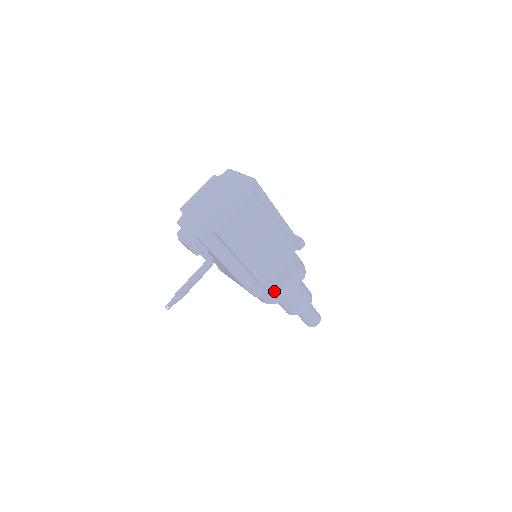
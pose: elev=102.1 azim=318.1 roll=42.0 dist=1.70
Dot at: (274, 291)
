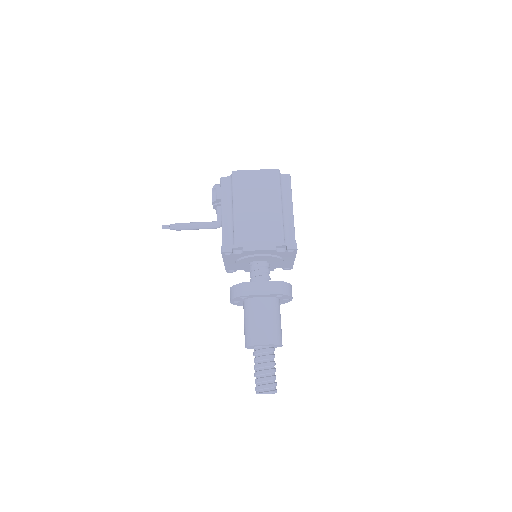
Dot at: occluded
